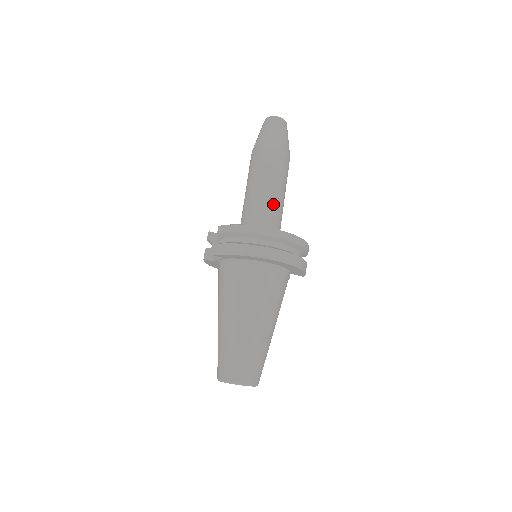
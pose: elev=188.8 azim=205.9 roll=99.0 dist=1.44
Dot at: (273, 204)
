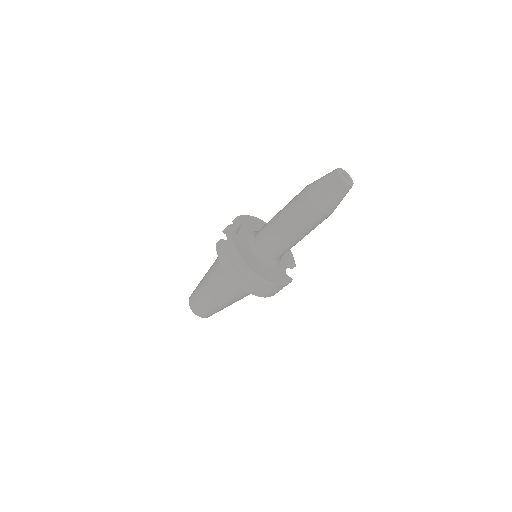
Dot at: (281, 242)
